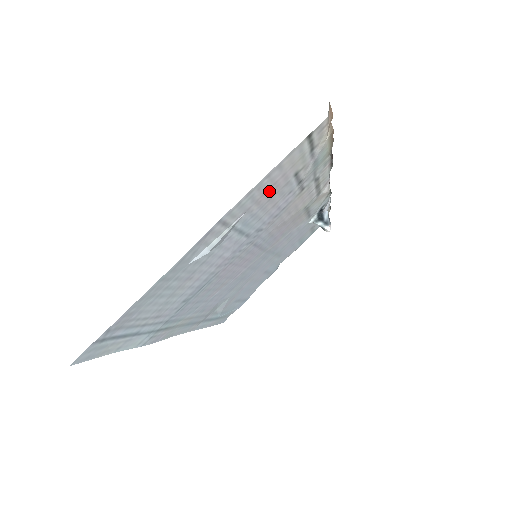
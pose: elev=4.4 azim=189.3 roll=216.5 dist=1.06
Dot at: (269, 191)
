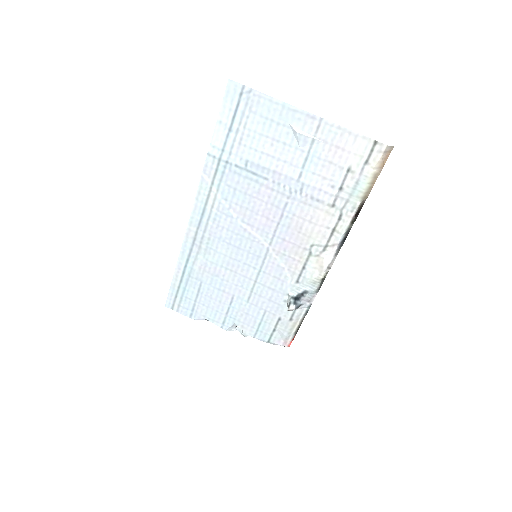
Dot at: (338, 151)
